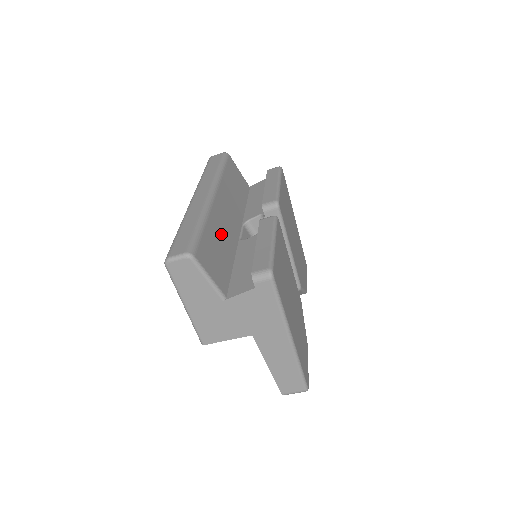
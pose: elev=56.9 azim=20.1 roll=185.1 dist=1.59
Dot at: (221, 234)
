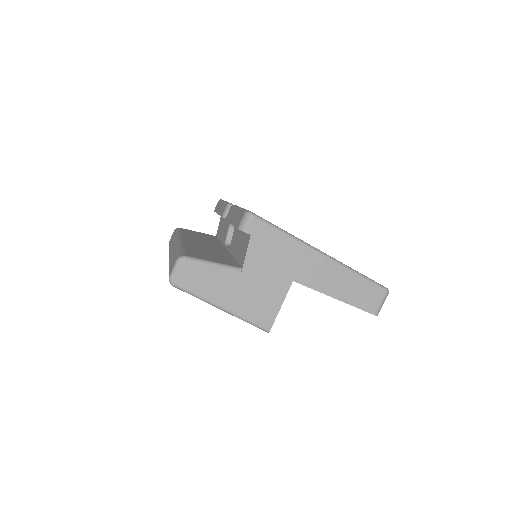
Dot at: (205, 249)
